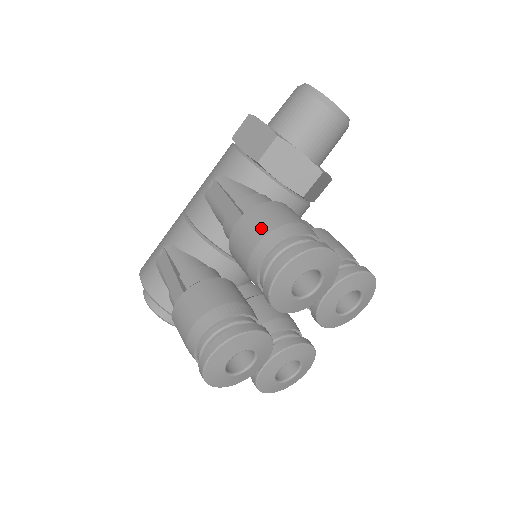
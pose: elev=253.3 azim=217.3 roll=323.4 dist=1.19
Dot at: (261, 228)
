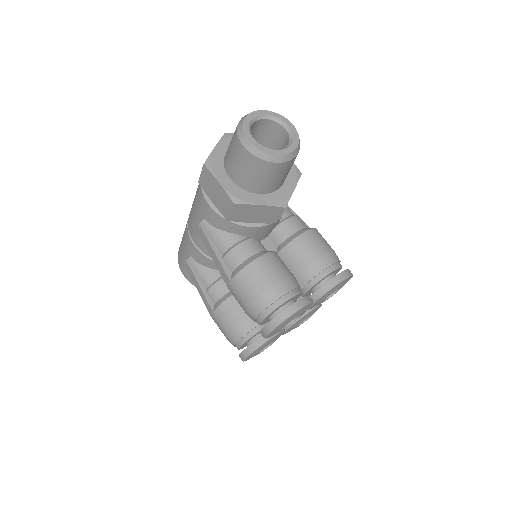
Dot at: (246, 298)
